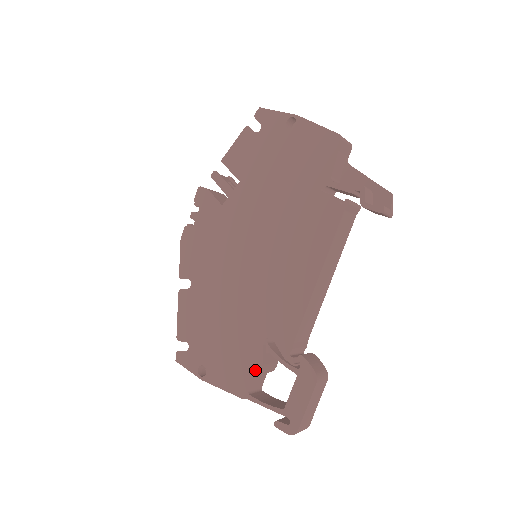
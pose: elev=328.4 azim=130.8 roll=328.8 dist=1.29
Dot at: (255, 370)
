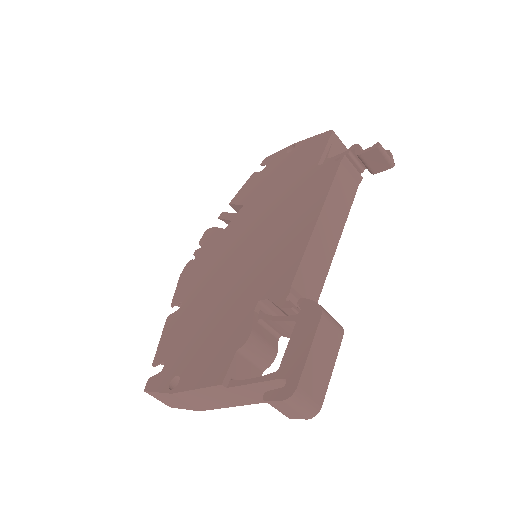
Dot at: (242, 341)
